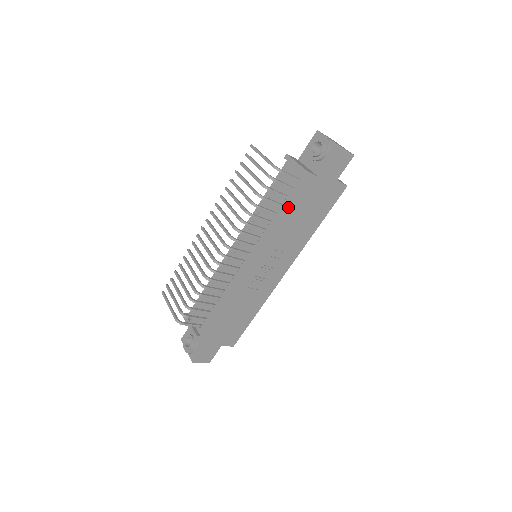
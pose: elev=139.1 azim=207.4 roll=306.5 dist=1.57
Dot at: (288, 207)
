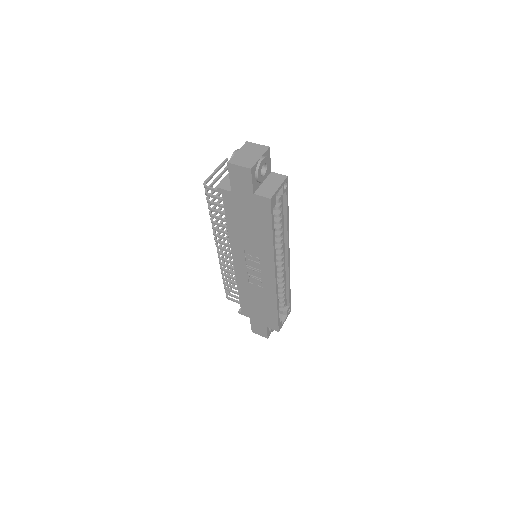
Dot at: (227, 218)
